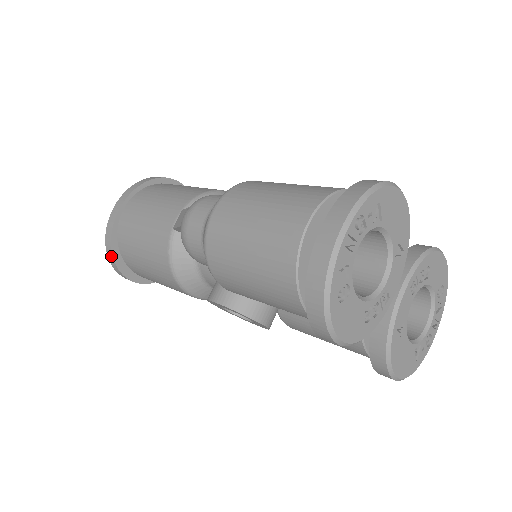
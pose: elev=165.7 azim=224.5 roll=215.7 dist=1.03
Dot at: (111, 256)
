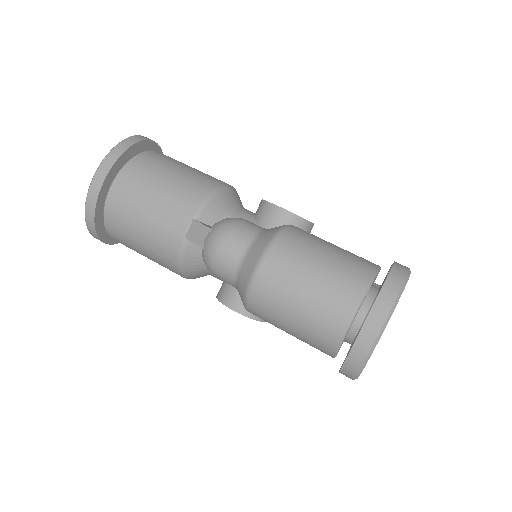
Dot at: (93, 229)
